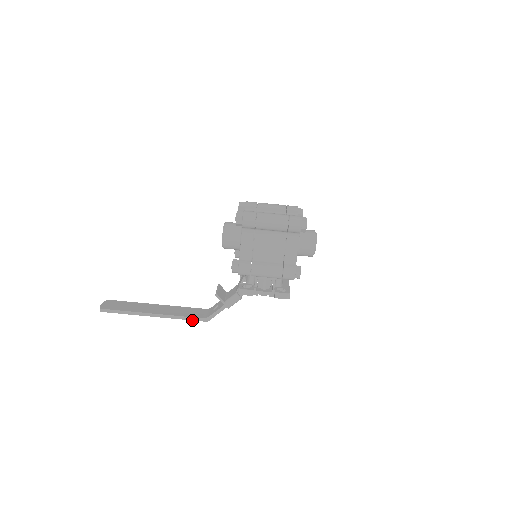
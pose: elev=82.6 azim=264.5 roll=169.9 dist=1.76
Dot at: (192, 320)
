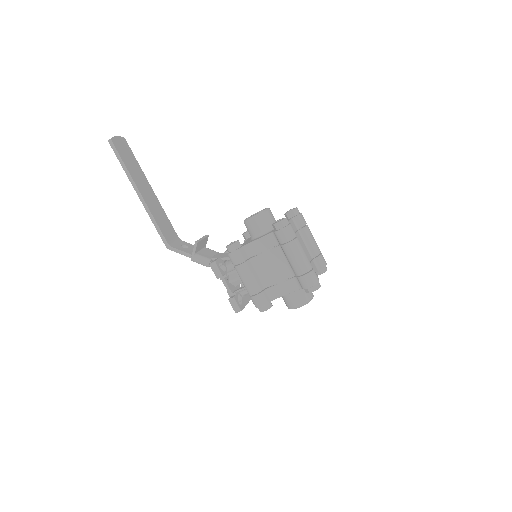
Dot at: (159, 233)
